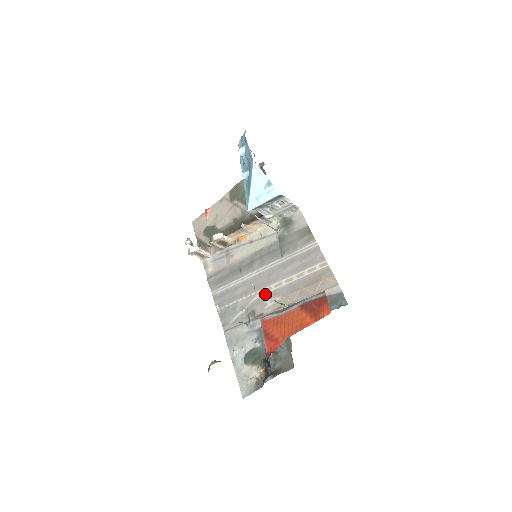
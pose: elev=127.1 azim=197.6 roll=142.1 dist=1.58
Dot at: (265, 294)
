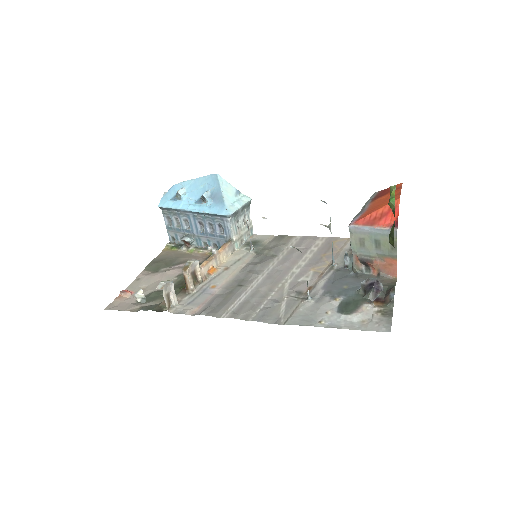
Dot at: (294, 277)
